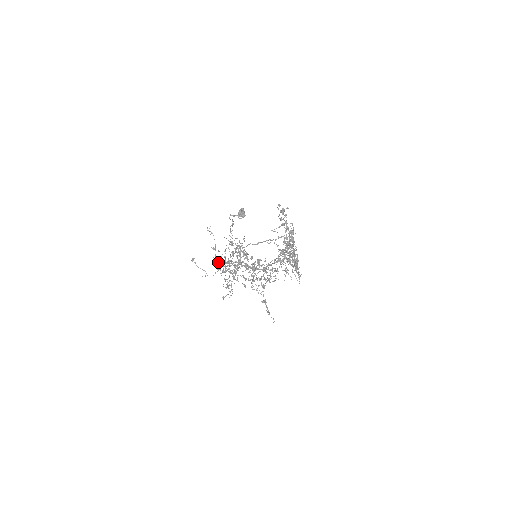
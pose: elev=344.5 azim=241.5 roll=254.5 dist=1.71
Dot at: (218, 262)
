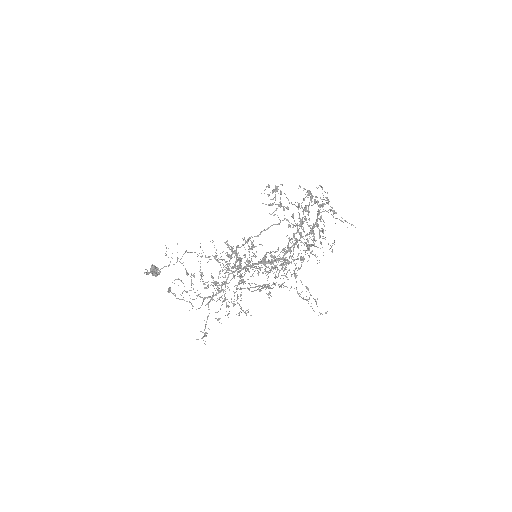
Dot at: (190, 298)
